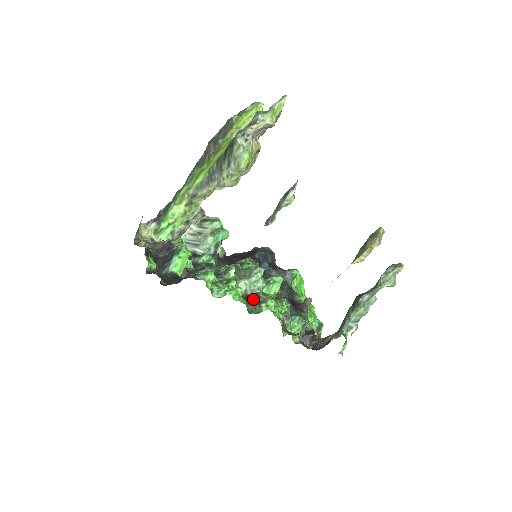
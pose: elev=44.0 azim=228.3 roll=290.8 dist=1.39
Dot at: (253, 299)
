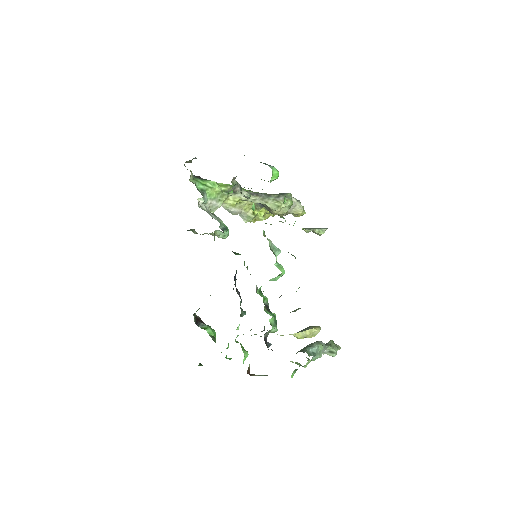
Dot at: occluded
